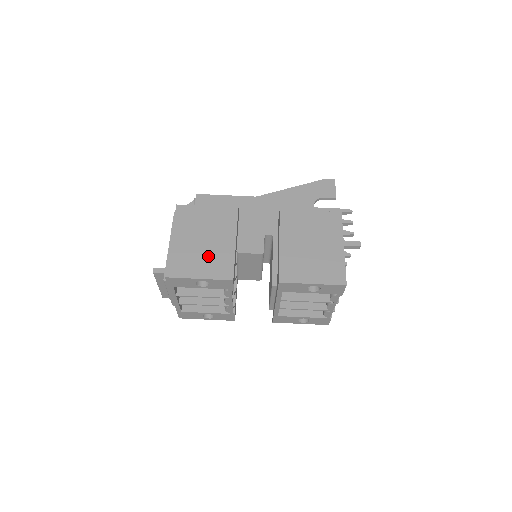
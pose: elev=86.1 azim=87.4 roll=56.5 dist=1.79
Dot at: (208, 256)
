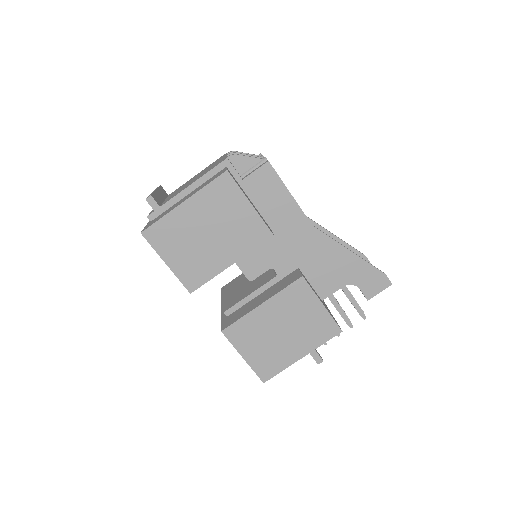
Dot at: (195, 252)
